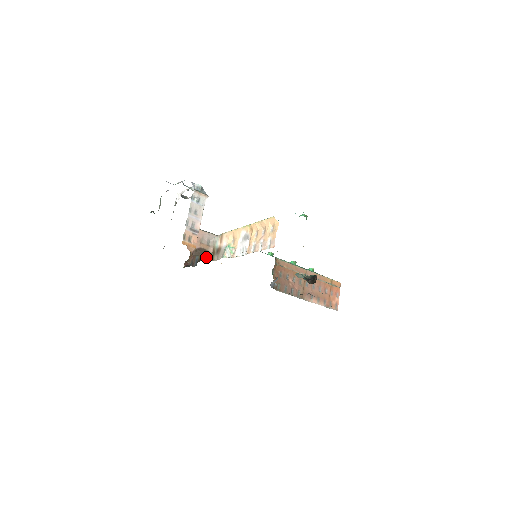
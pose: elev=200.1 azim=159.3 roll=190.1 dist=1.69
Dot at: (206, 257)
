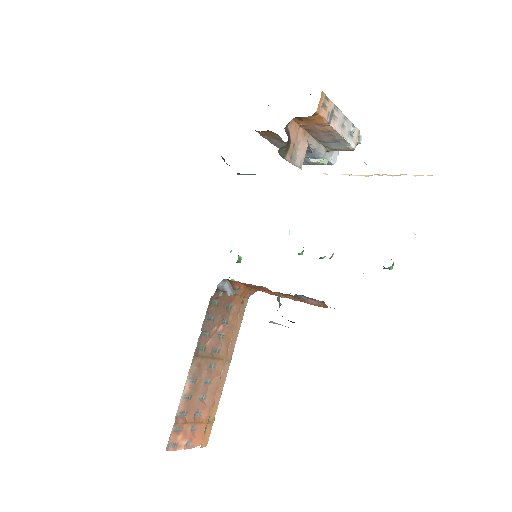
Dot at: (282, 148)
